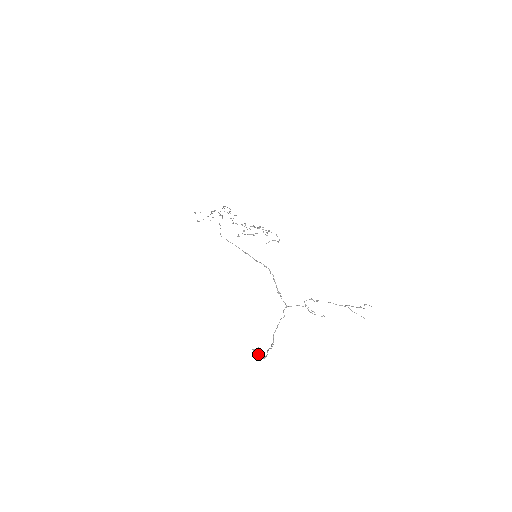
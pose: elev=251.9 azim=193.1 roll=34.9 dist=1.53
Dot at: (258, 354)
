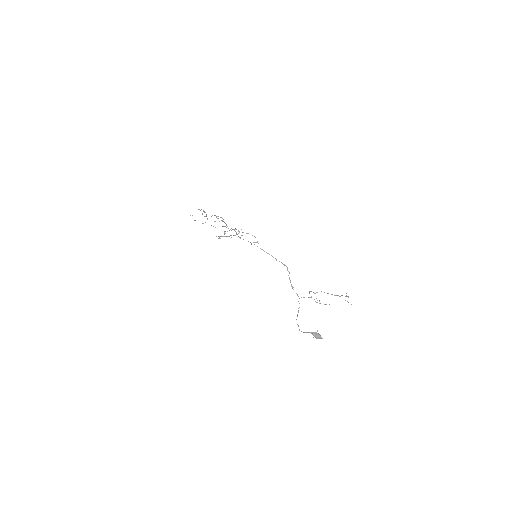
Dot at: (318, 336)
